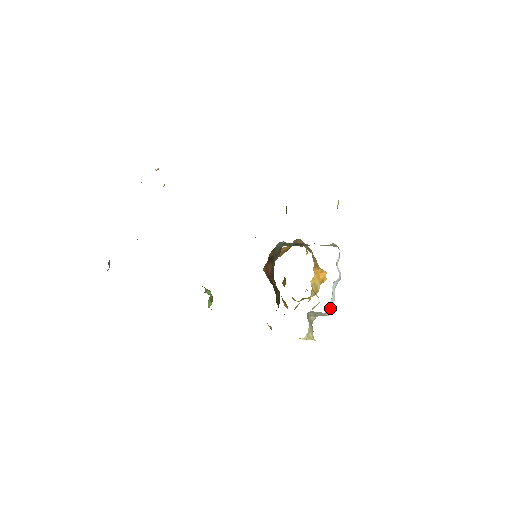
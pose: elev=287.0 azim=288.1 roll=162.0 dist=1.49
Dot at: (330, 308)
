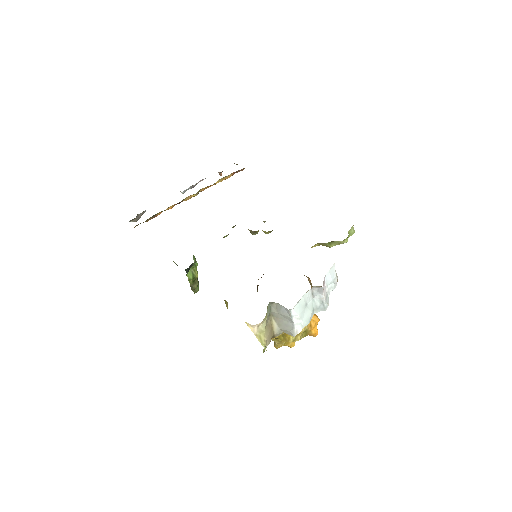
Dot at: (297, 314)
